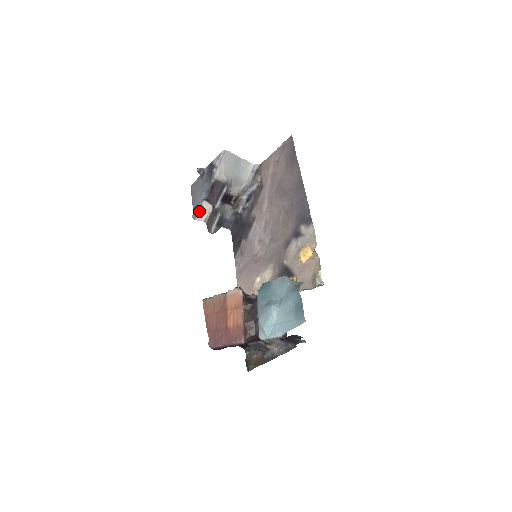
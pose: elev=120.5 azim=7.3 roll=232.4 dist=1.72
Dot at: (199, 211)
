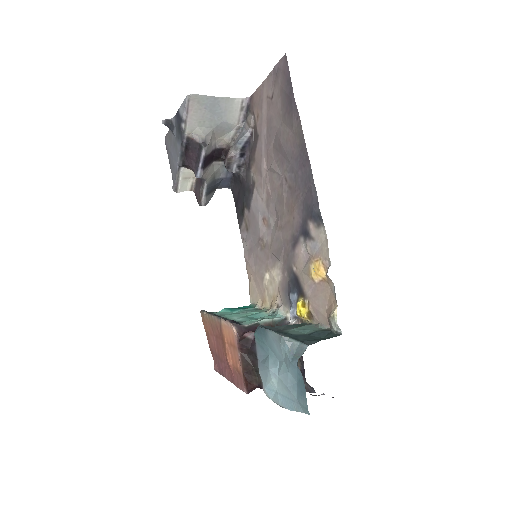
Dot at: (179, 181)
